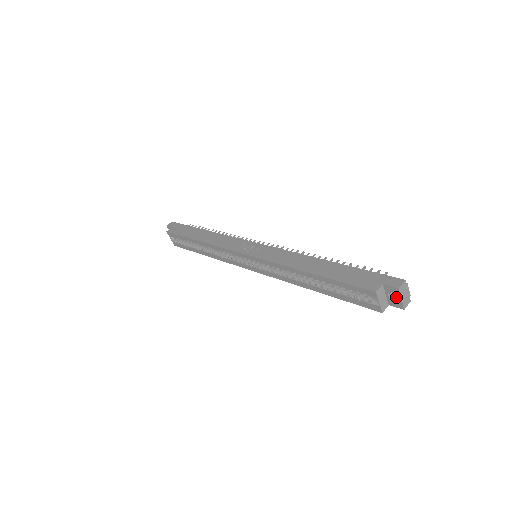
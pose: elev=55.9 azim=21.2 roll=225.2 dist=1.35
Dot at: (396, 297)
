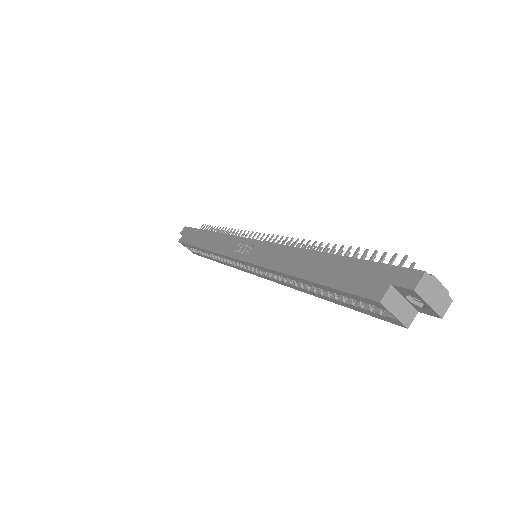
Dot at: occluded
